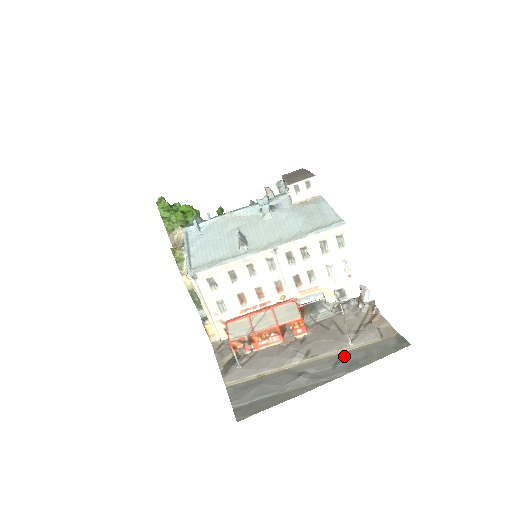
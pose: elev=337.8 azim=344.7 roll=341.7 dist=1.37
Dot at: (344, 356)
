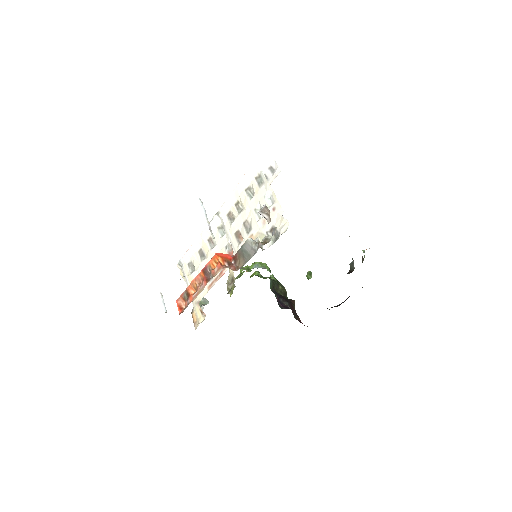
Dot at: occluded
